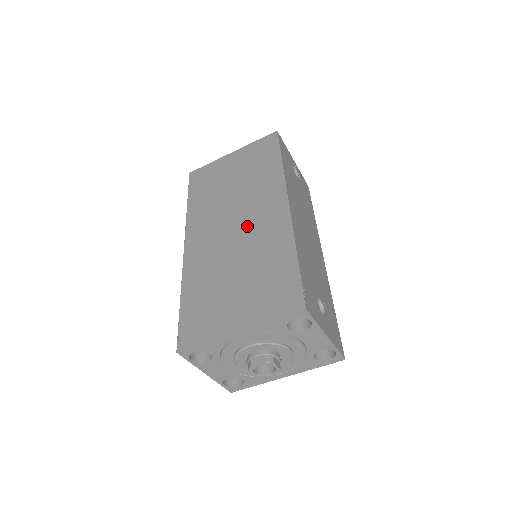
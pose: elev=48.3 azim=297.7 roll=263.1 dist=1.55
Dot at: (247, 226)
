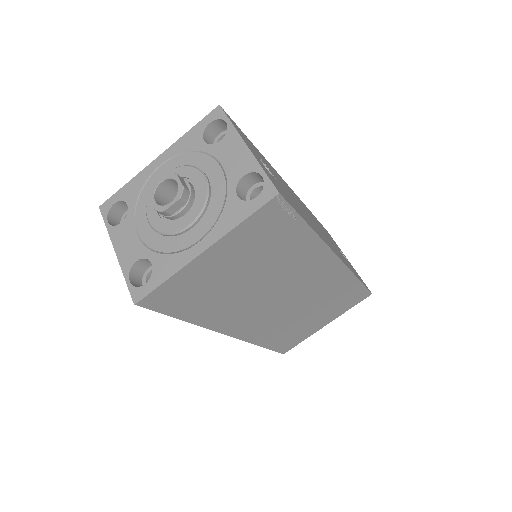
Dot at: occluded
